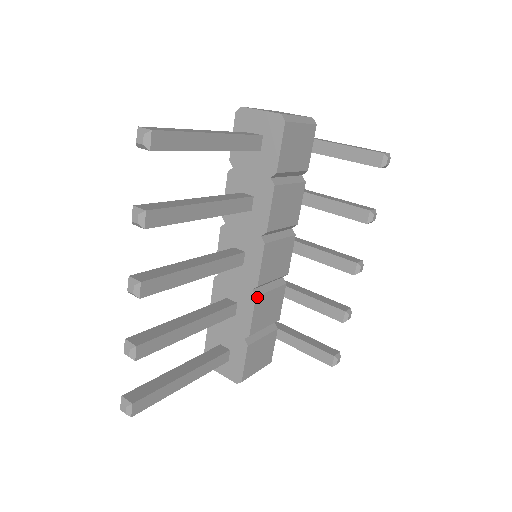
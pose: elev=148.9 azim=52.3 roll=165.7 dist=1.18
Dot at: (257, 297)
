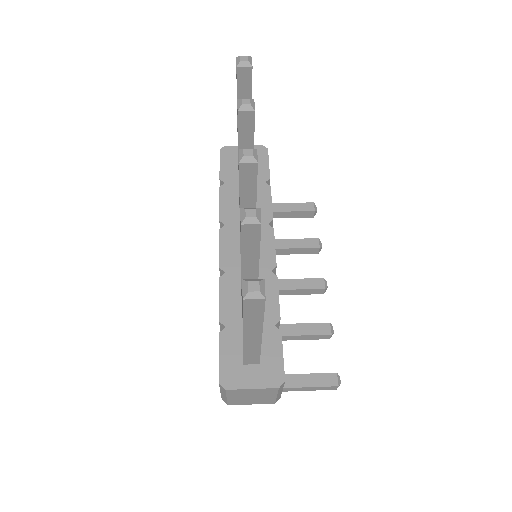
Dot at: (277, 279)
